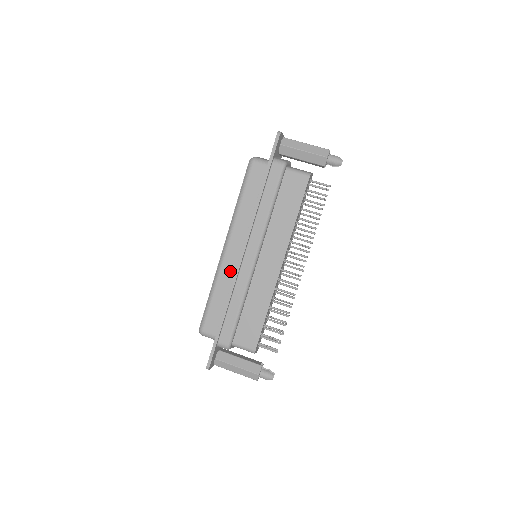
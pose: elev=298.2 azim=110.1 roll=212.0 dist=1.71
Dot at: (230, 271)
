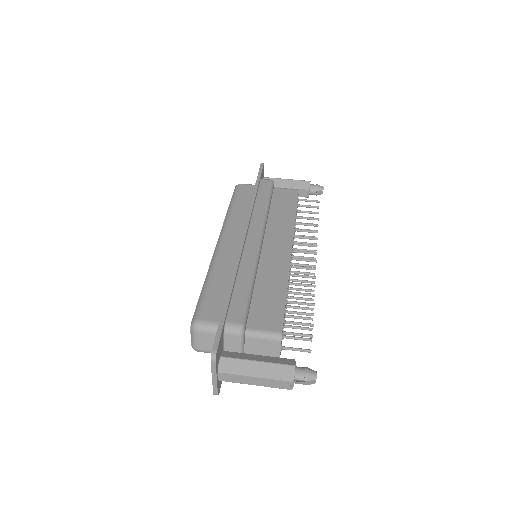
Dot at: (230, 257)
